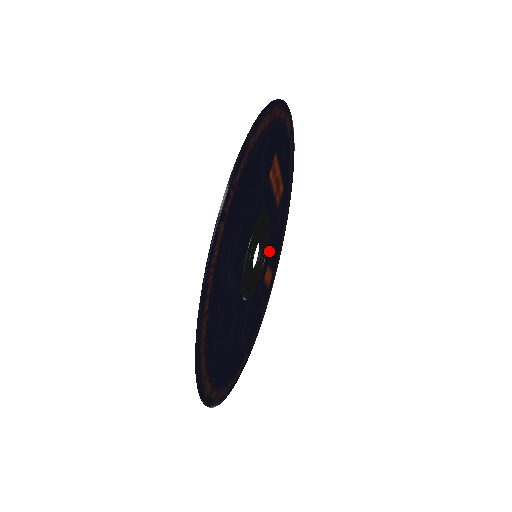
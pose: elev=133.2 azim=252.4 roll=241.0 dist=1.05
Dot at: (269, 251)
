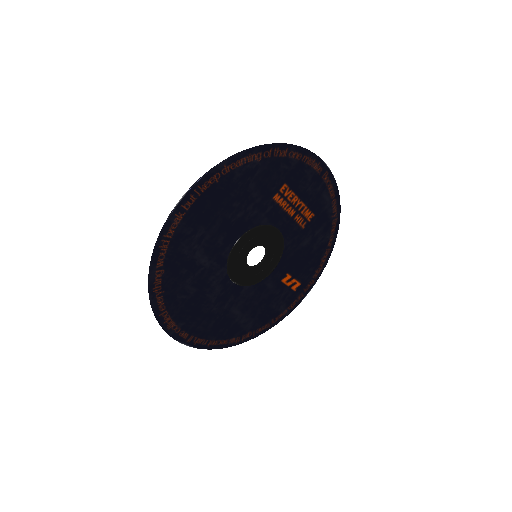
Dot at: (289, 261)
